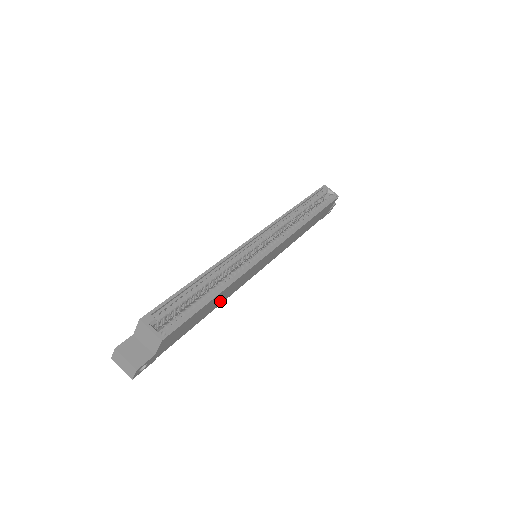
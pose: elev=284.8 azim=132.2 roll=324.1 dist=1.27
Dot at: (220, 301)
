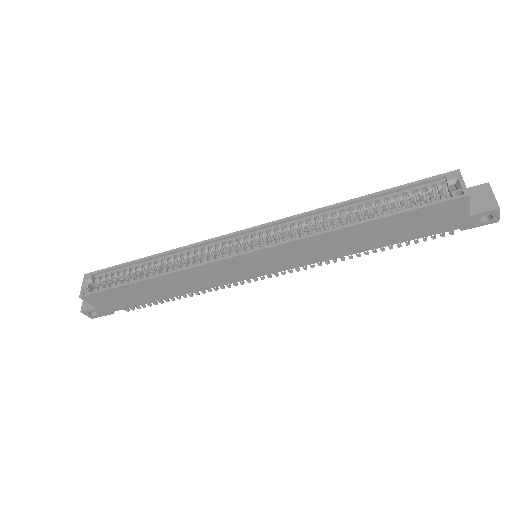
Dot at: (180, 289)
